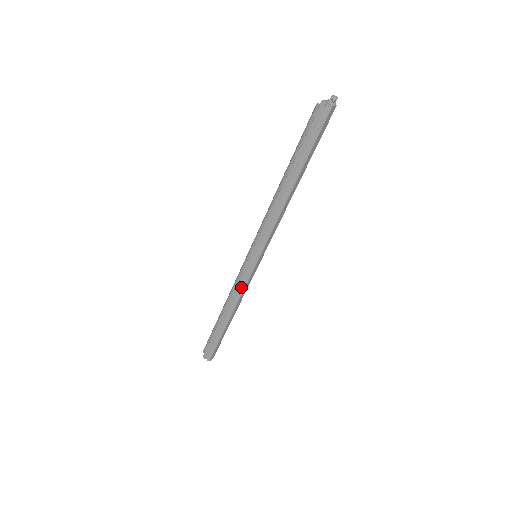
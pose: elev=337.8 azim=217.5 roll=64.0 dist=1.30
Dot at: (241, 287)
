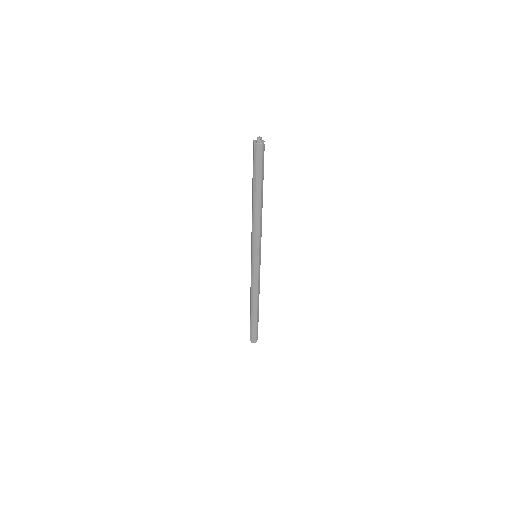
Dot at: (251, 280)
